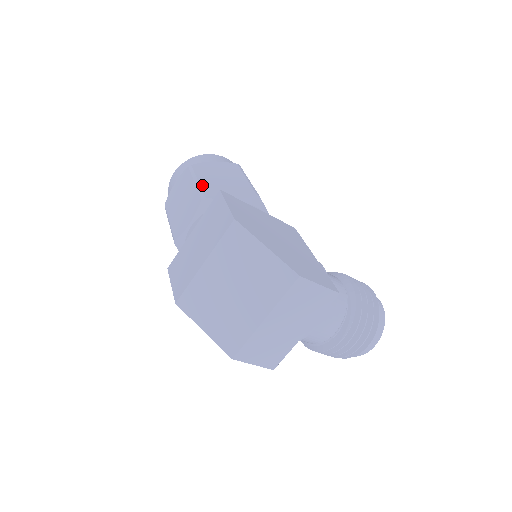
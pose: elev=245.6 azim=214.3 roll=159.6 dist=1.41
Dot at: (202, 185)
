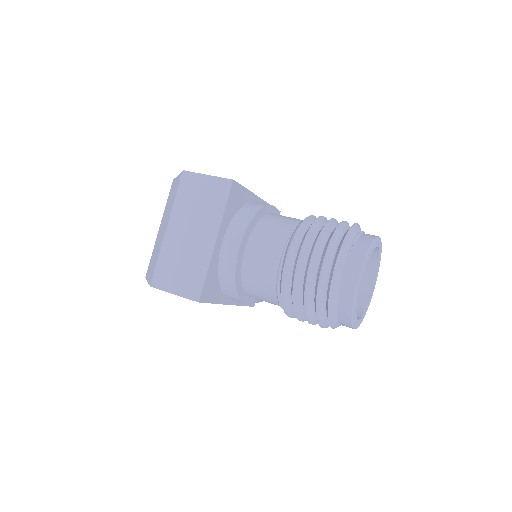
Dot at: occluded
